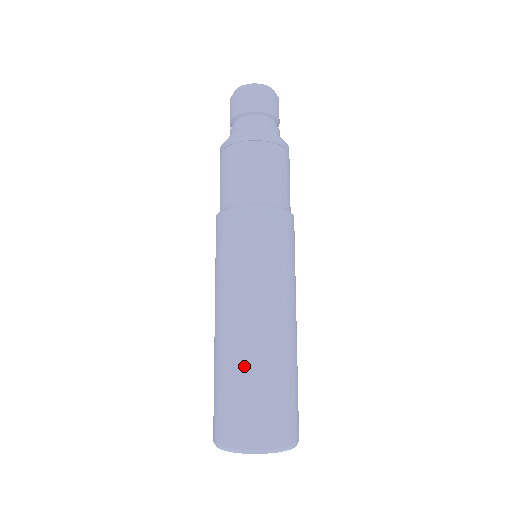
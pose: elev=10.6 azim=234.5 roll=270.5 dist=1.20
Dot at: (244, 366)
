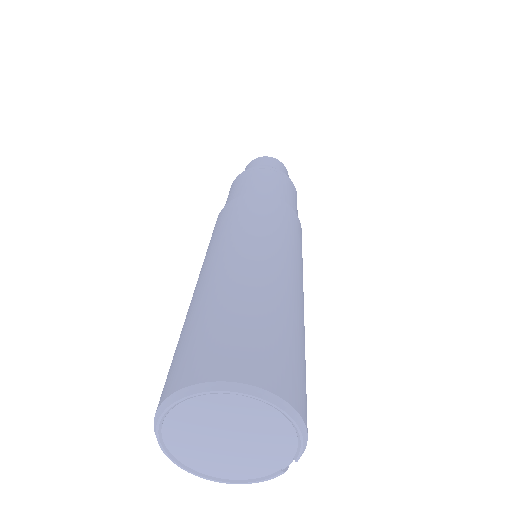
Dot at: (219, 295)
